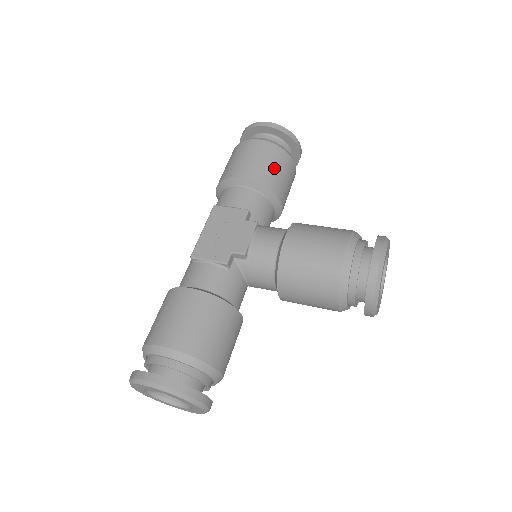
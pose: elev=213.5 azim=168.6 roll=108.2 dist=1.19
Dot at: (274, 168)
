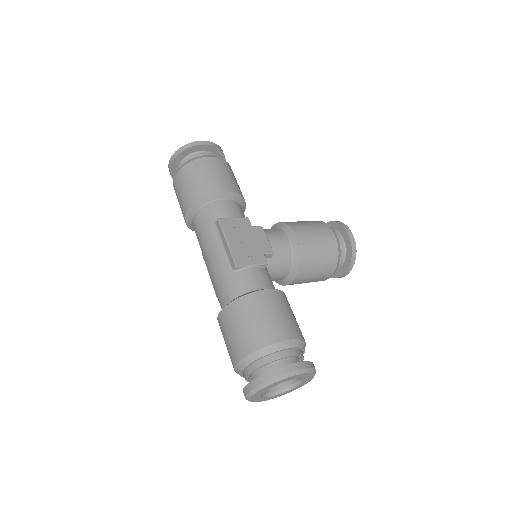
Dot at: (236, 181)
